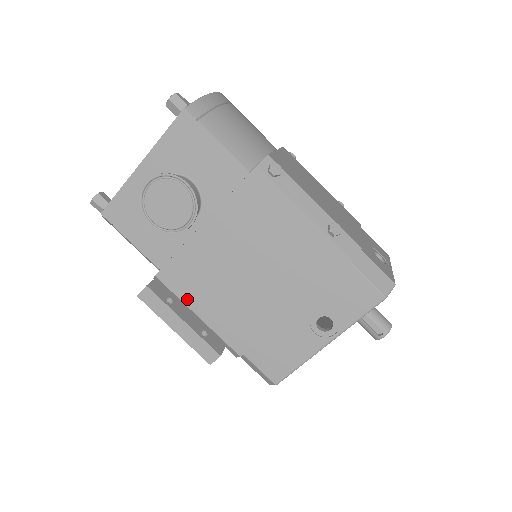
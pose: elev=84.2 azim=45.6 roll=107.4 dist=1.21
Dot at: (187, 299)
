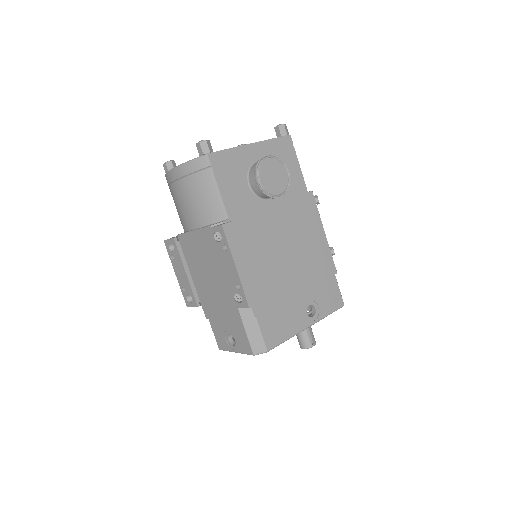
Dot at: occluded
